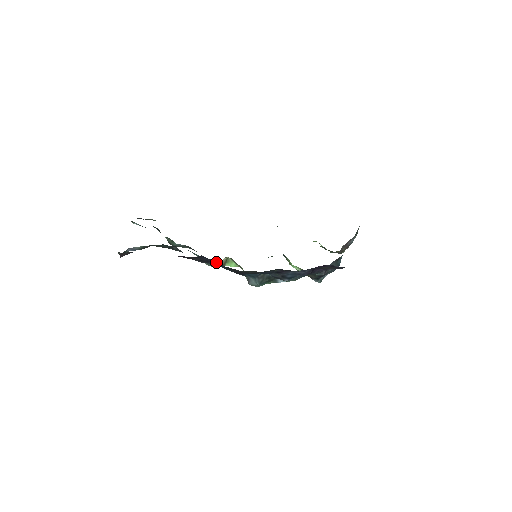
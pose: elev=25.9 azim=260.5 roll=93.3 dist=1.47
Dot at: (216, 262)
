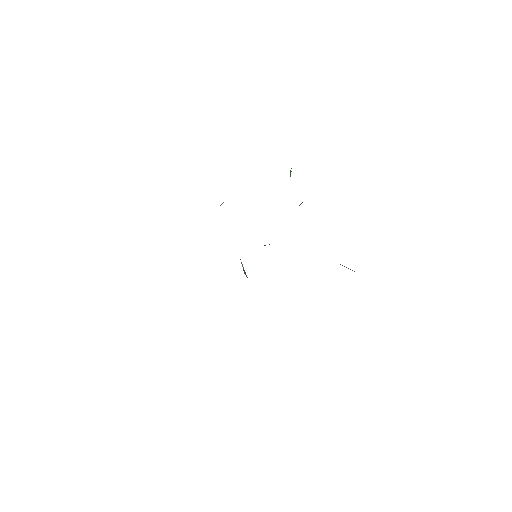
Dot at: occluded
